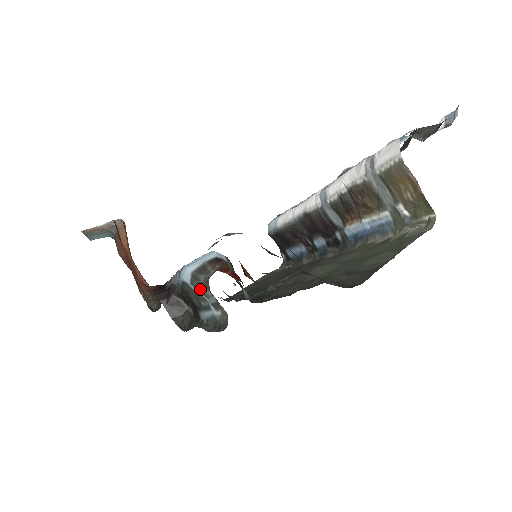
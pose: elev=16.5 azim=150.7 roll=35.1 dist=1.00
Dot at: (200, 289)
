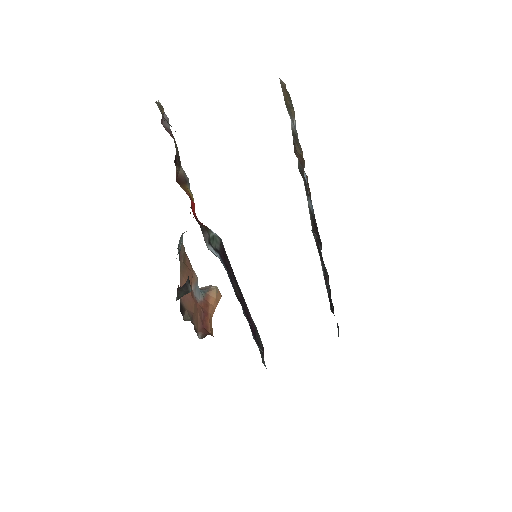
Dot at: (180, 240)
